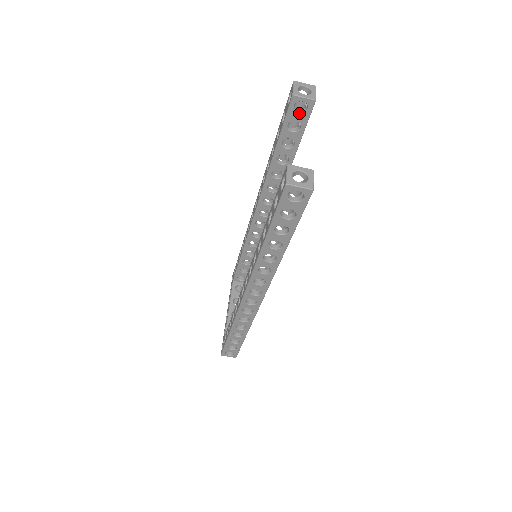
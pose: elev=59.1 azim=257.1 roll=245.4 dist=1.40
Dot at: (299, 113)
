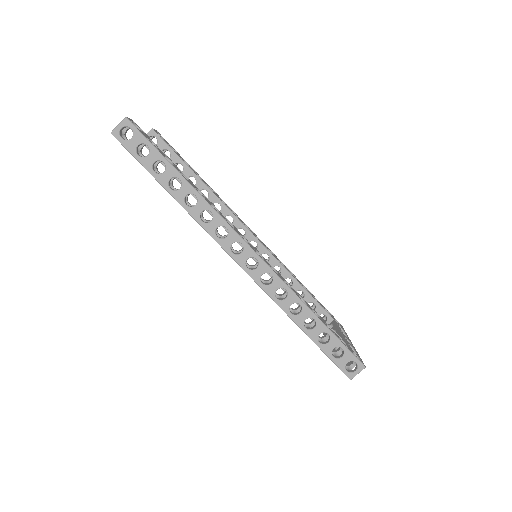
Dot at: occluded
